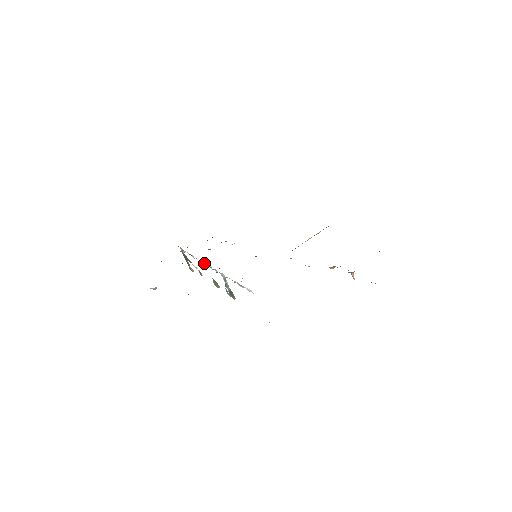
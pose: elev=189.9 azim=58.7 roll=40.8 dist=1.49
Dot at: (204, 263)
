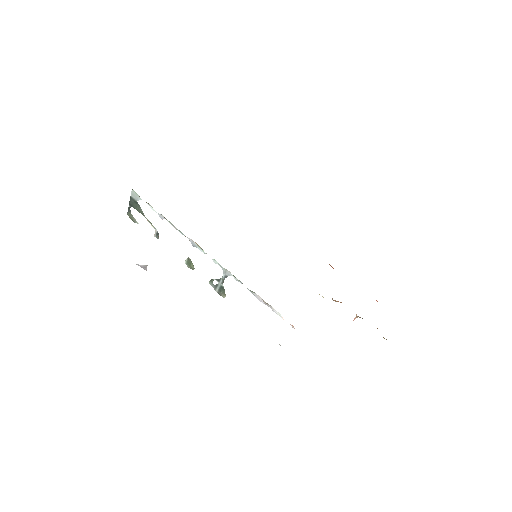
Dot at: (190, 240)
